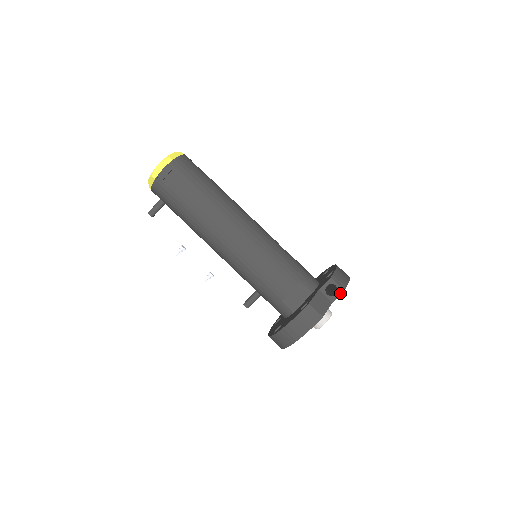
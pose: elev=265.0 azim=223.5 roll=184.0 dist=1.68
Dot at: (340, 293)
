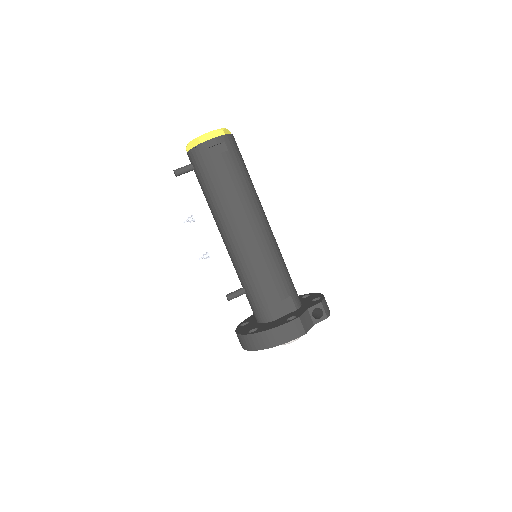
Dot at: (323, 319)
